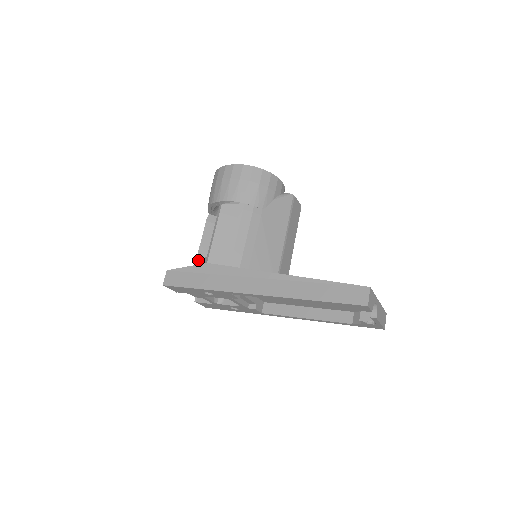
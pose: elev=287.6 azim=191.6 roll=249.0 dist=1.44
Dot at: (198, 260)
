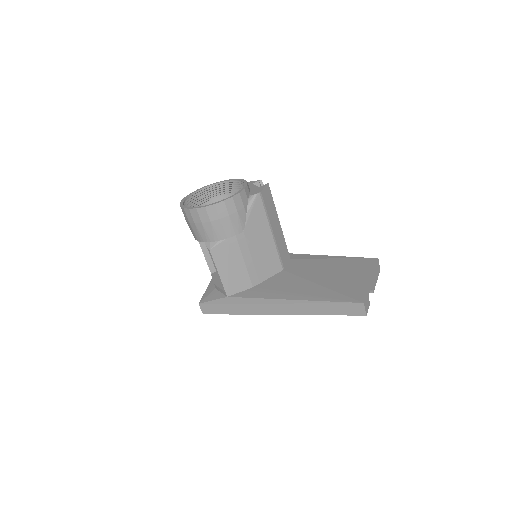
Dot at: (216, 286)
